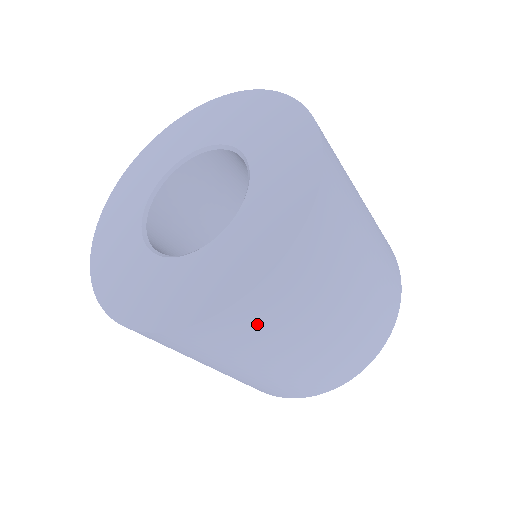
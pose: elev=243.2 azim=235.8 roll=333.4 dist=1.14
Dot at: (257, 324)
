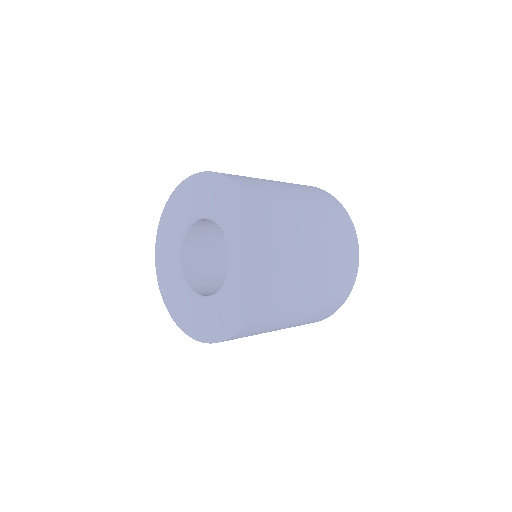
Dot at: (283, 262)
